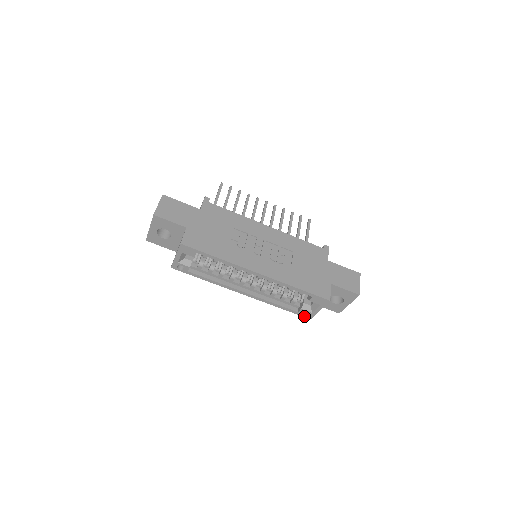
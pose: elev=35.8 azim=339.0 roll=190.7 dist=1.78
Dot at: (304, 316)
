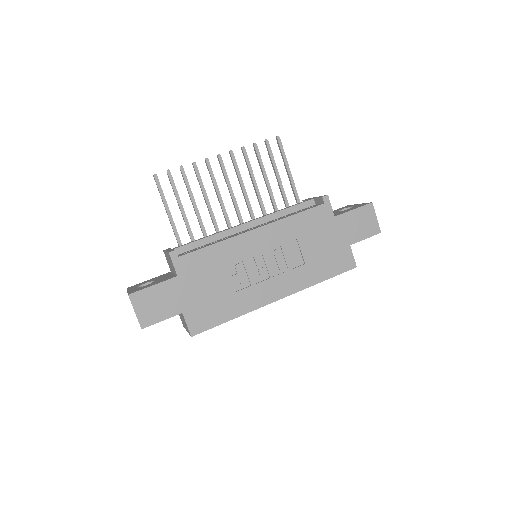
Dot at: occluded
